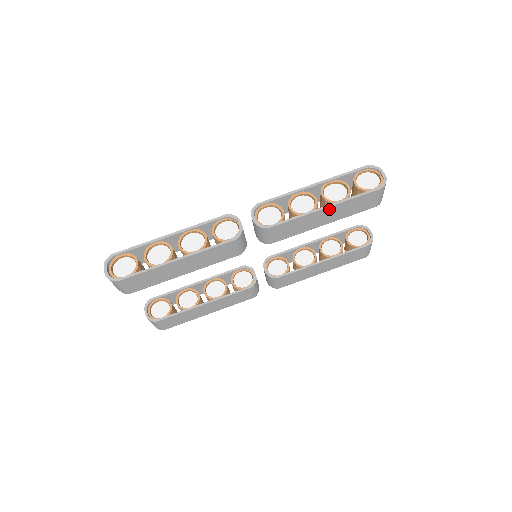
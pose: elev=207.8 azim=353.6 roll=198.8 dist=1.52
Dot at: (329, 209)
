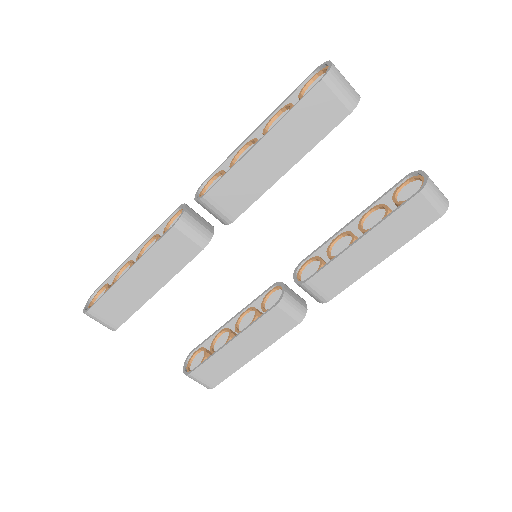
Dot at: (268, 141)
